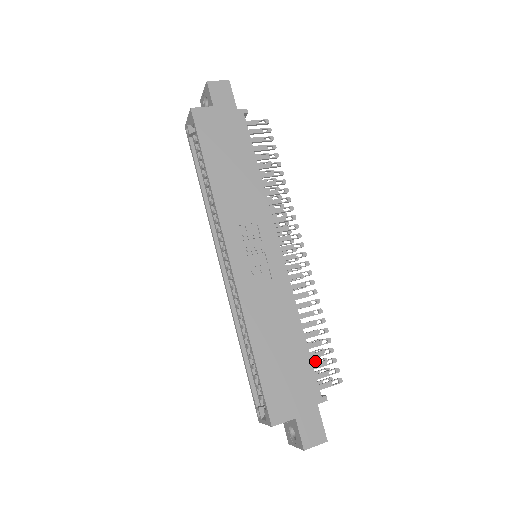
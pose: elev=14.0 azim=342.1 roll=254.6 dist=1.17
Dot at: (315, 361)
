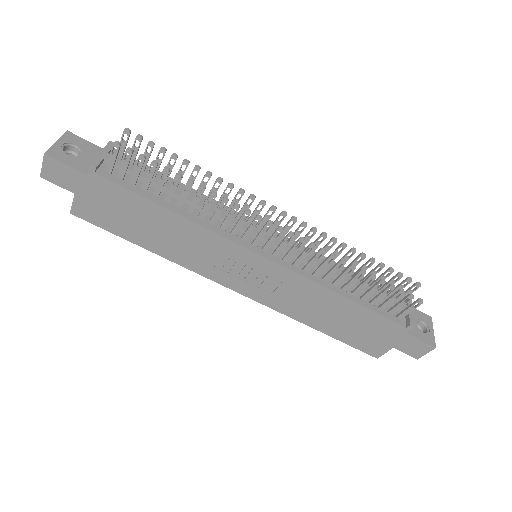
Dot at: (389, 282)
